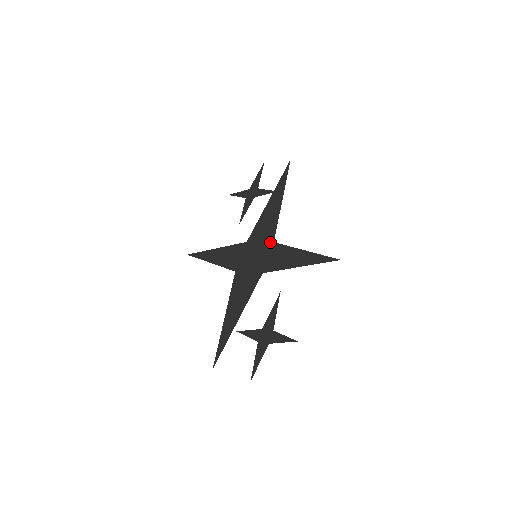
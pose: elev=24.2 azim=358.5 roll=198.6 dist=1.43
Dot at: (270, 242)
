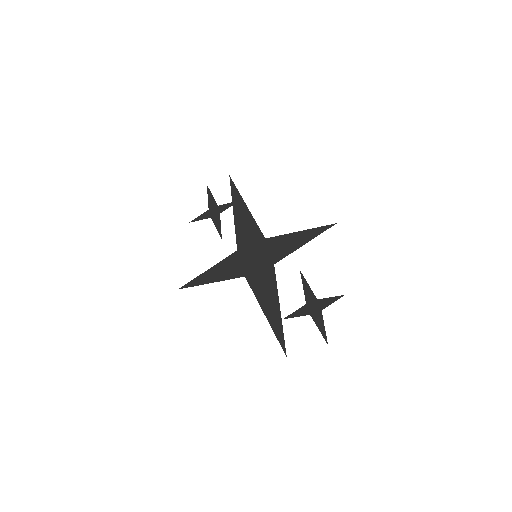
Dot at: (262, 240)
